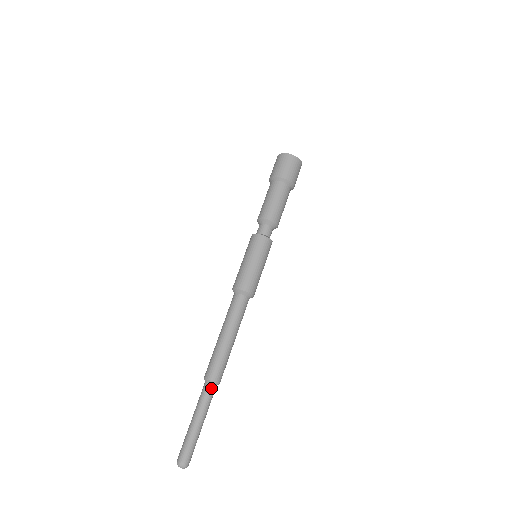
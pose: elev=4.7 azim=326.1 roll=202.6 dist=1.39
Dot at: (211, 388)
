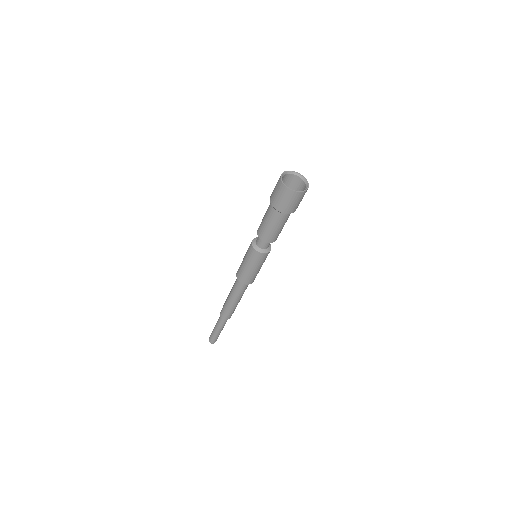
Dot at: (222, 319)
